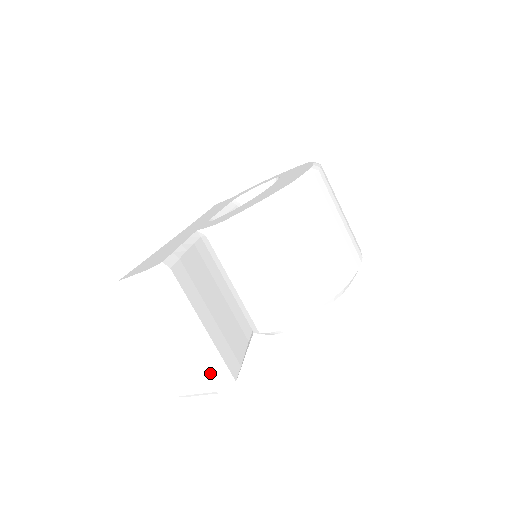
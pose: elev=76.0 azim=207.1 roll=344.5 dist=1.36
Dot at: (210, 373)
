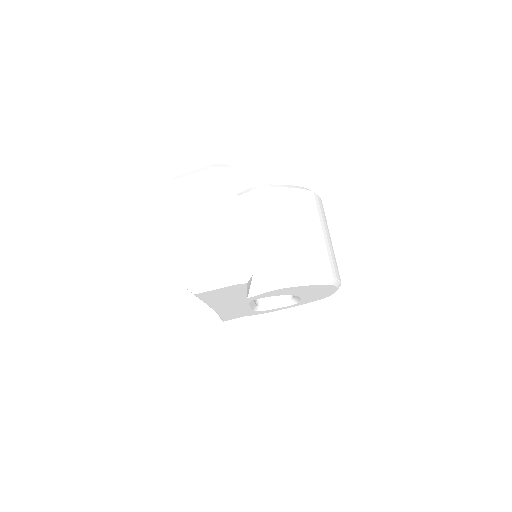
Dot at: (234, 259)
